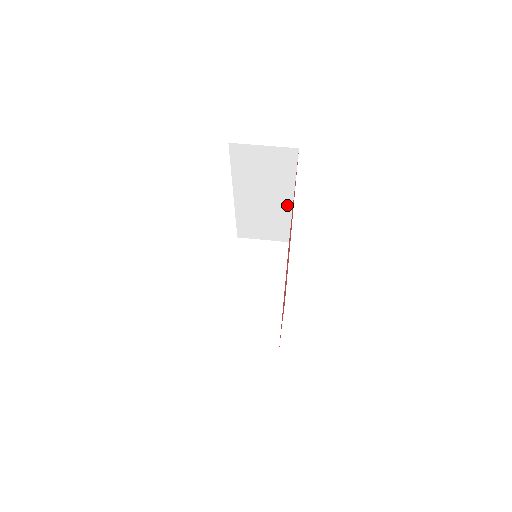
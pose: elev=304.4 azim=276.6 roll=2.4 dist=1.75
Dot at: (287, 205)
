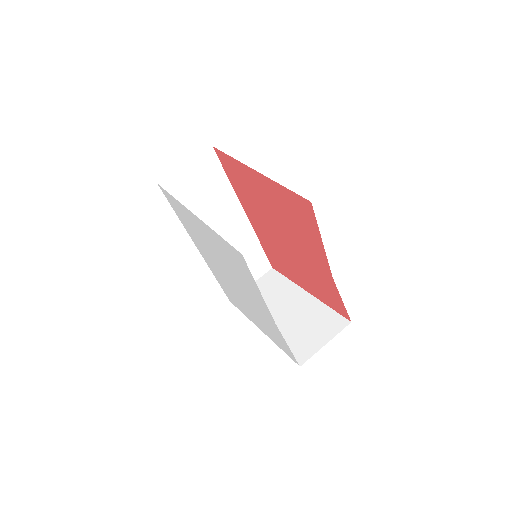
Dot at: (243, 221)
